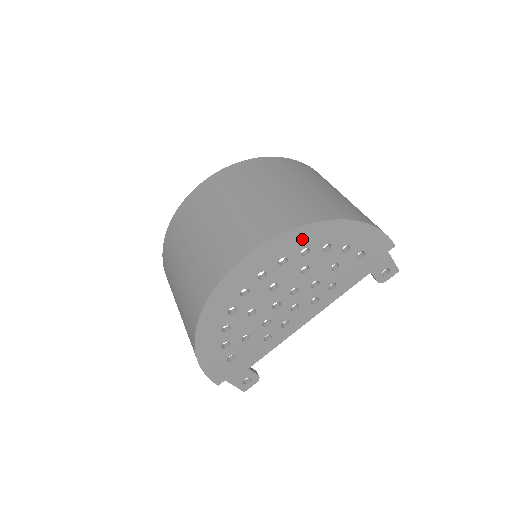
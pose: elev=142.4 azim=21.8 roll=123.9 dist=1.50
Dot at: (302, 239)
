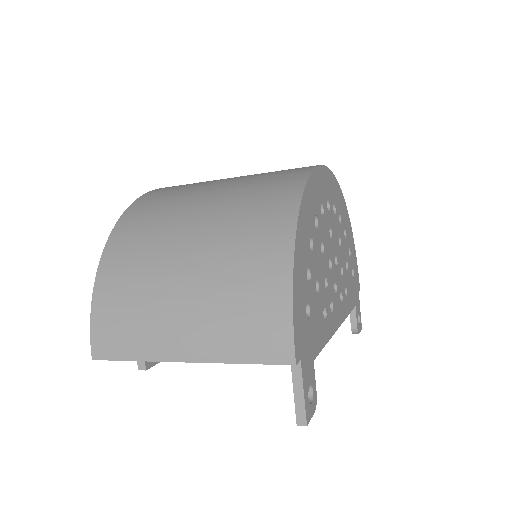
Dot at: (339, 201)
